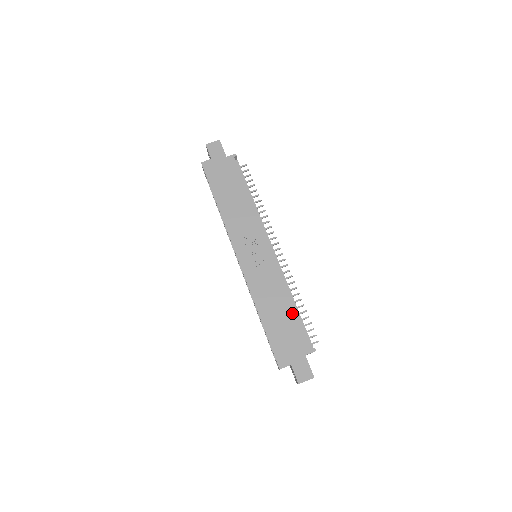
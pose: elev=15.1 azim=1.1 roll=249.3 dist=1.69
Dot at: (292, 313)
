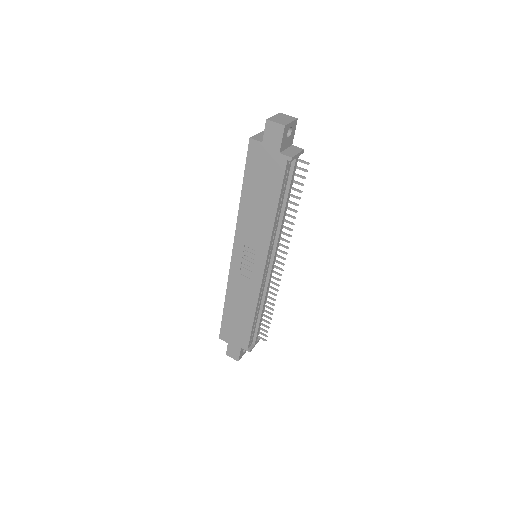
Dot at: (249, 321)
